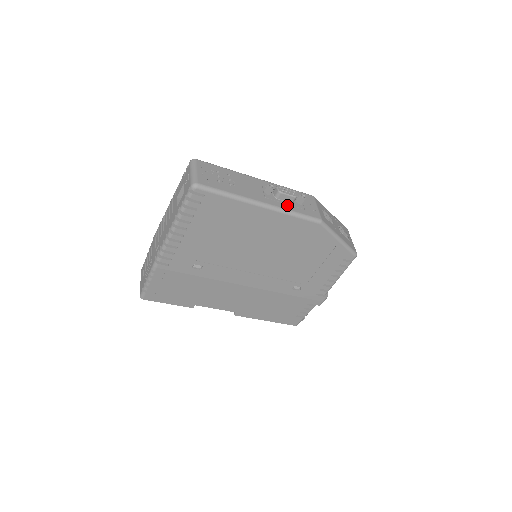
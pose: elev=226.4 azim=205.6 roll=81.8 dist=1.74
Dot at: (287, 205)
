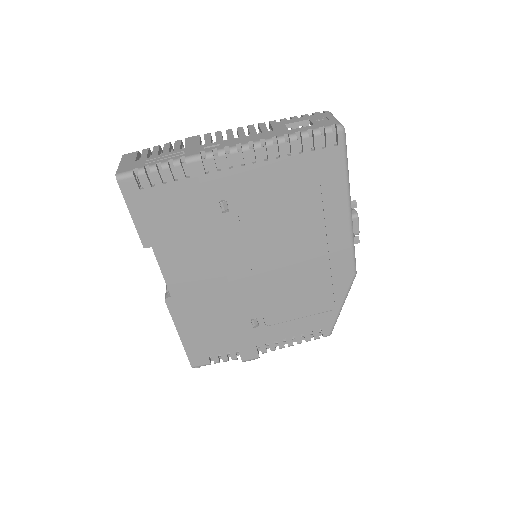
Dot at: occluded
